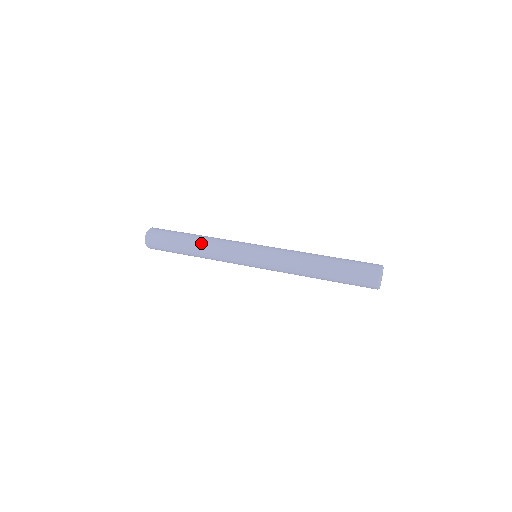
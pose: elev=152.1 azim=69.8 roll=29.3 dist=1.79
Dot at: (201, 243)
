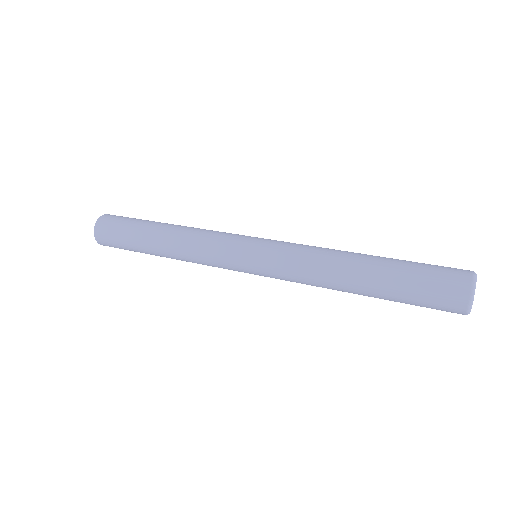
Dot at: (173, 231)
